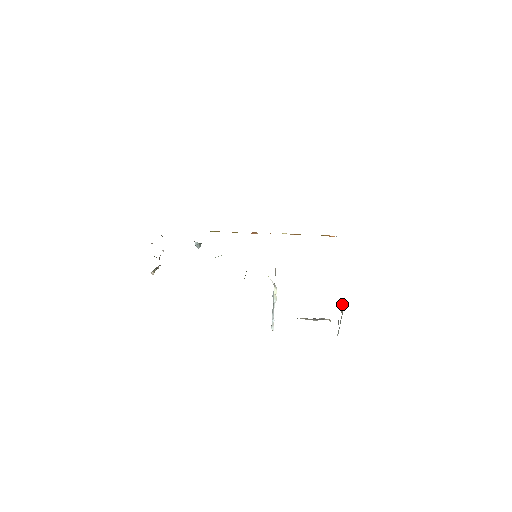
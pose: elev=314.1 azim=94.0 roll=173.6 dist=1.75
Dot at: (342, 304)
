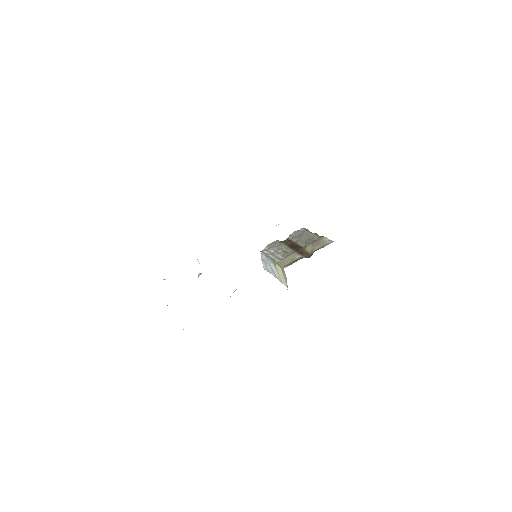
Dot at: occluded
